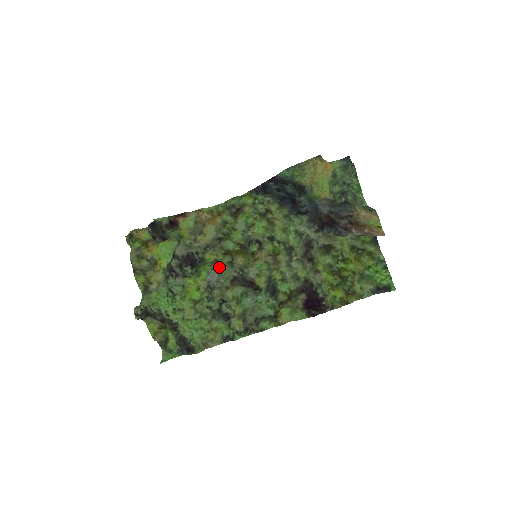
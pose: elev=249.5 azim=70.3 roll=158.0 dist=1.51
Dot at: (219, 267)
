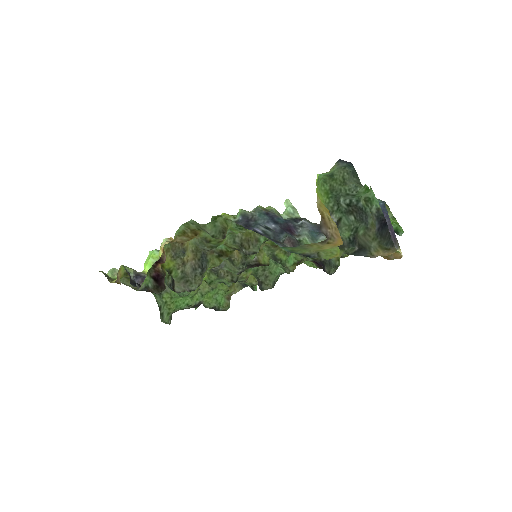
Dot at: occluded
